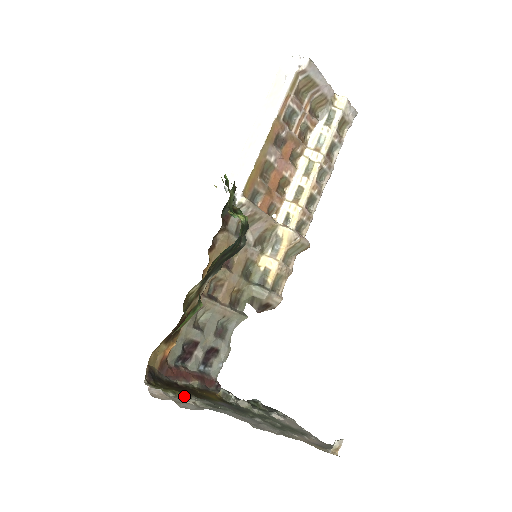
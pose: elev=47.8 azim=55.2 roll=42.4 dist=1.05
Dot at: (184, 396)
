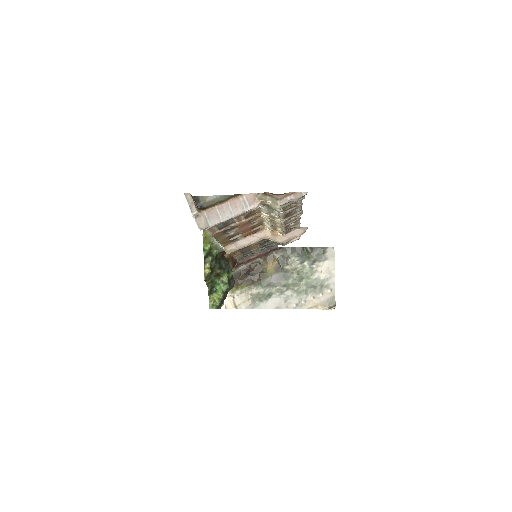
Dot at: (247, 287)
